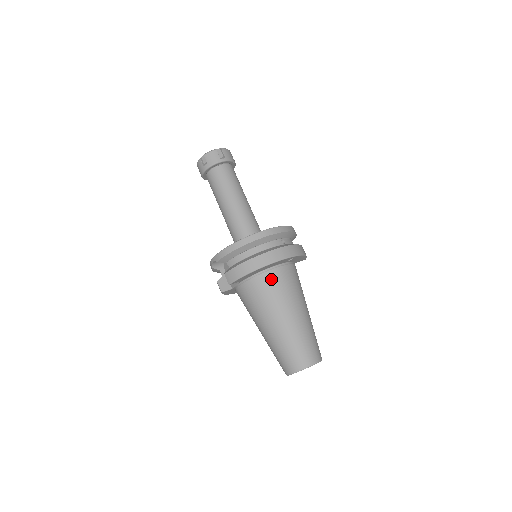
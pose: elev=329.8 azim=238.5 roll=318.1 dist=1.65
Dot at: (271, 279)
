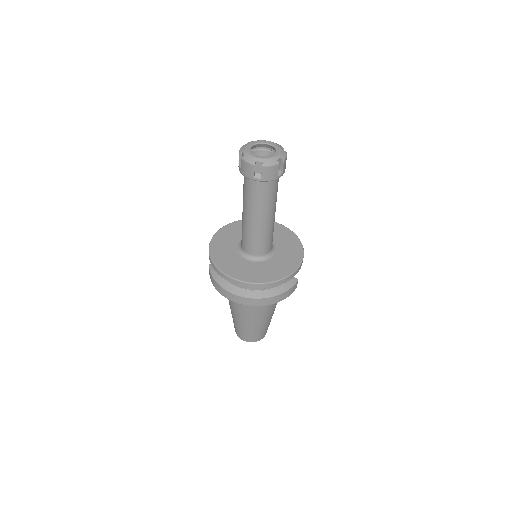
Dot at: occluded
